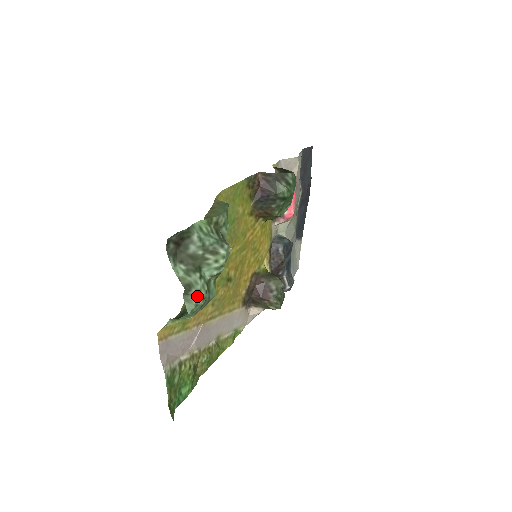
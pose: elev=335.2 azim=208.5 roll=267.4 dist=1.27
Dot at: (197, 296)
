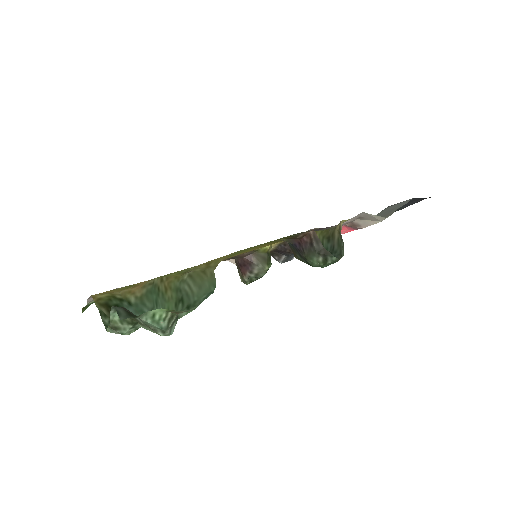
Dot at: (120, 333)
